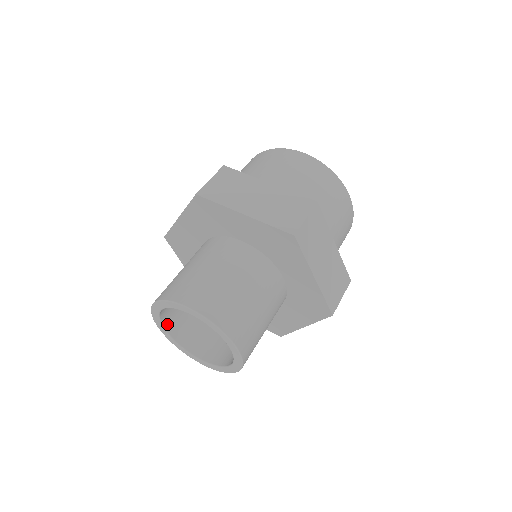
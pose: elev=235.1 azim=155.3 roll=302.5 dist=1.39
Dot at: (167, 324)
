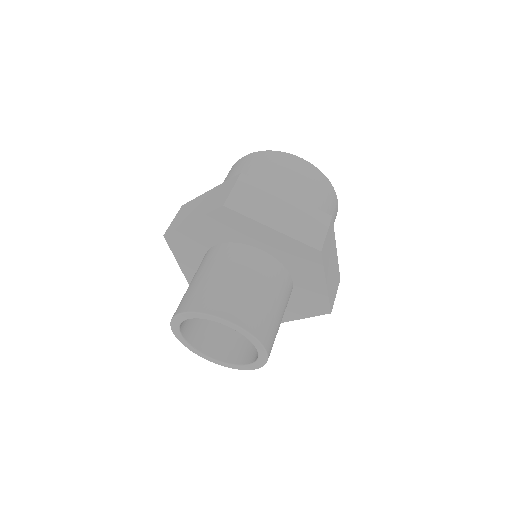
Dot at: (206, 350)
